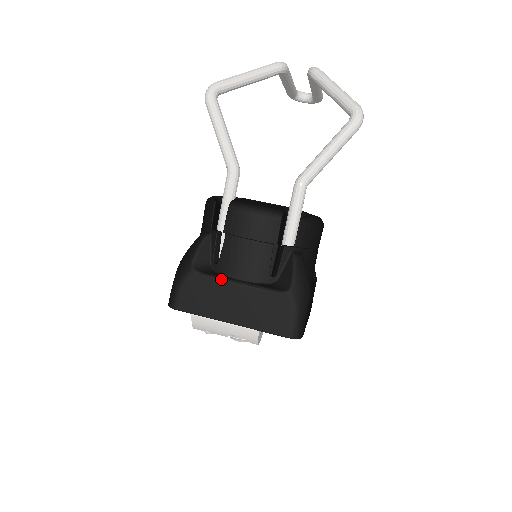
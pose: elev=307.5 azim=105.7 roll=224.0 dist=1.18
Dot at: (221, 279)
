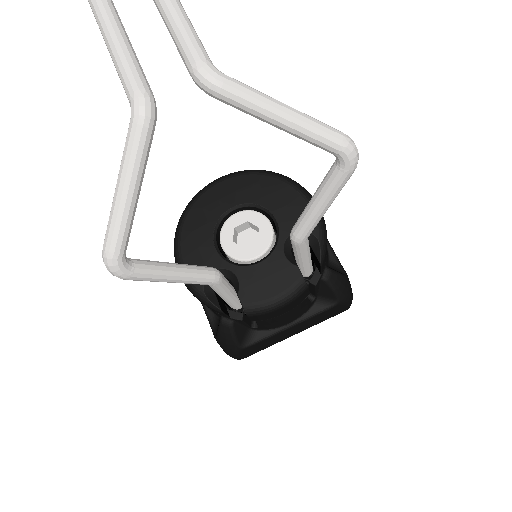
Dot at: (273, 336)
